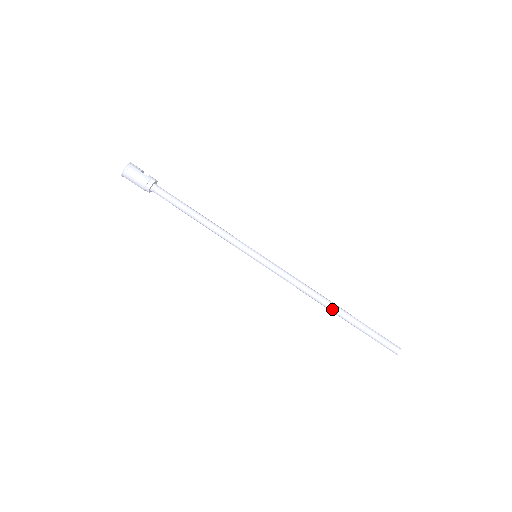
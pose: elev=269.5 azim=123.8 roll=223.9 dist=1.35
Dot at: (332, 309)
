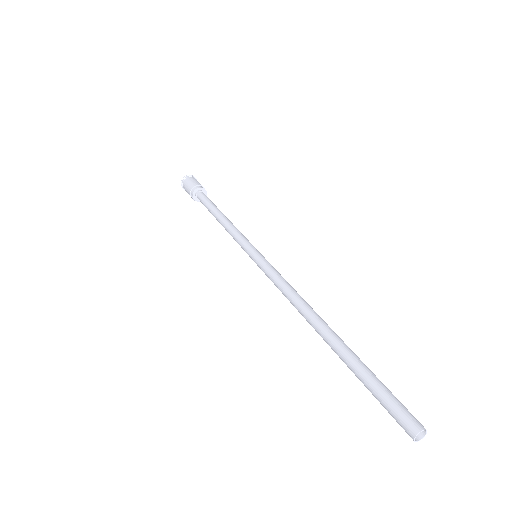
Dot at: (325, 325)
